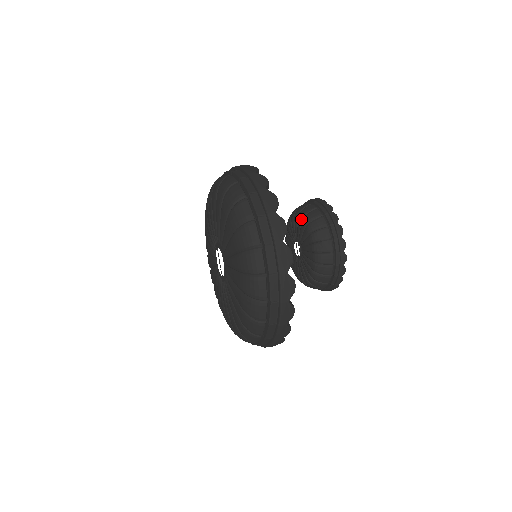
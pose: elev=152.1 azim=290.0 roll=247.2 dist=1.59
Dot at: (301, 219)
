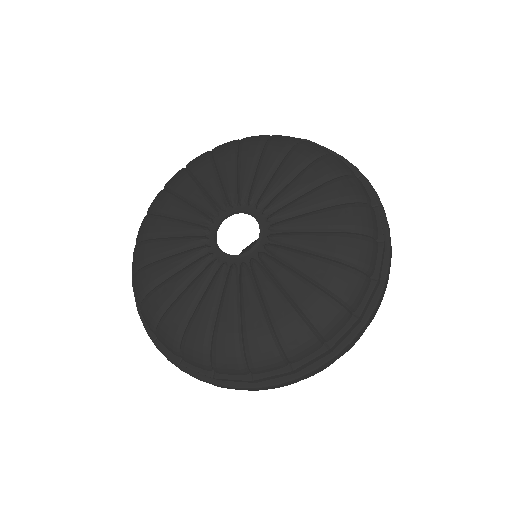
Dot at: occluded
